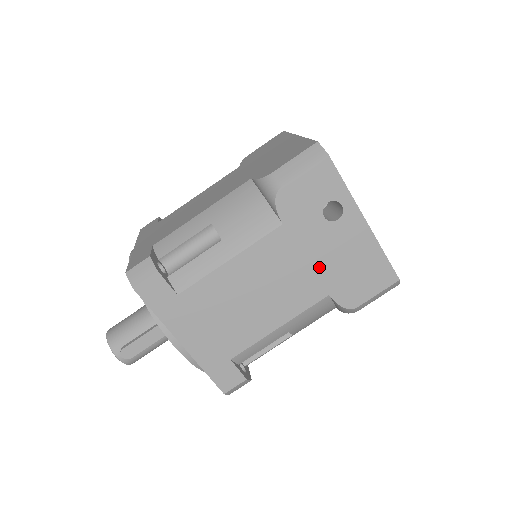
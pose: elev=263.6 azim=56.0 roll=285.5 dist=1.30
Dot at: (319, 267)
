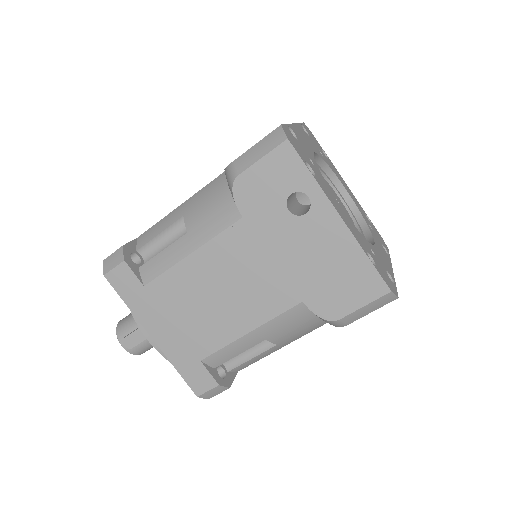
Dot at: (288, 268)
